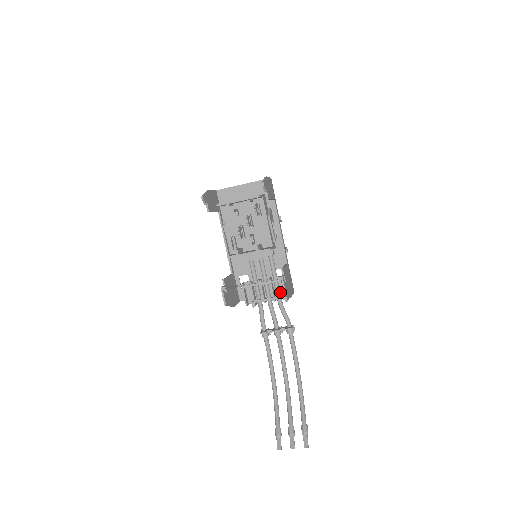
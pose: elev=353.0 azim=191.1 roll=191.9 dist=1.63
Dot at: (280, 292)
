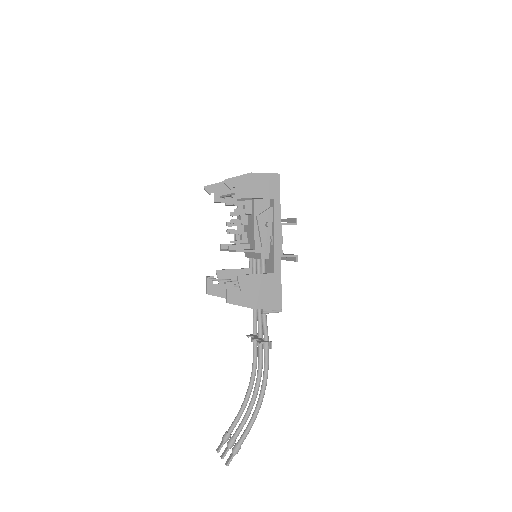
Dot at: occluded
